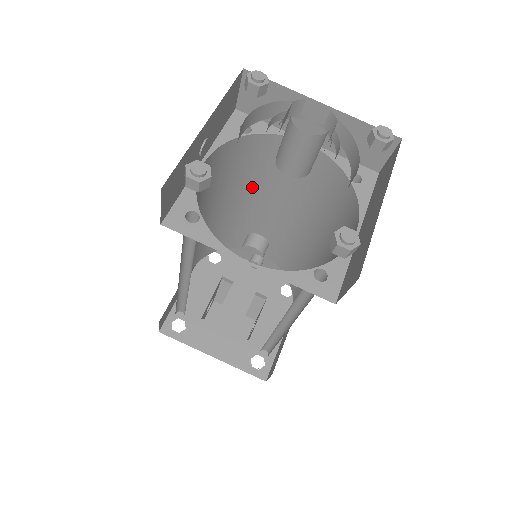
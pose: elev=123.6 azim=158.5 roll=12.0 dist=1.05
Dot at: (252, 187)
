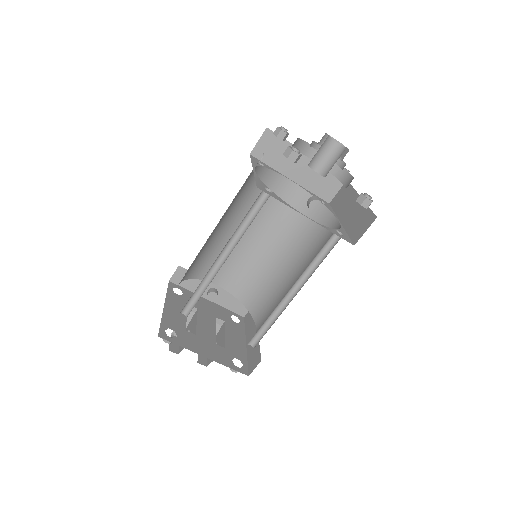
Dot at: (243, 214)
